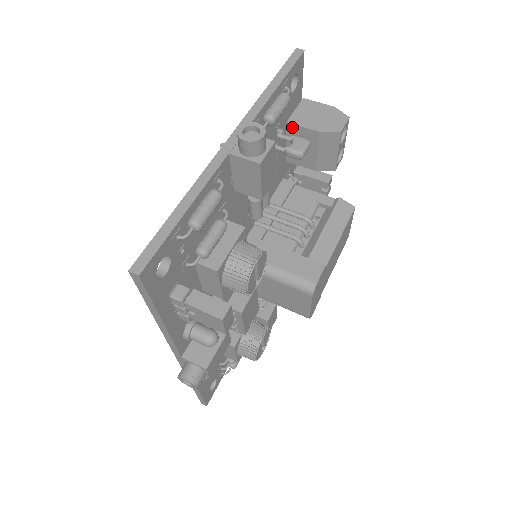
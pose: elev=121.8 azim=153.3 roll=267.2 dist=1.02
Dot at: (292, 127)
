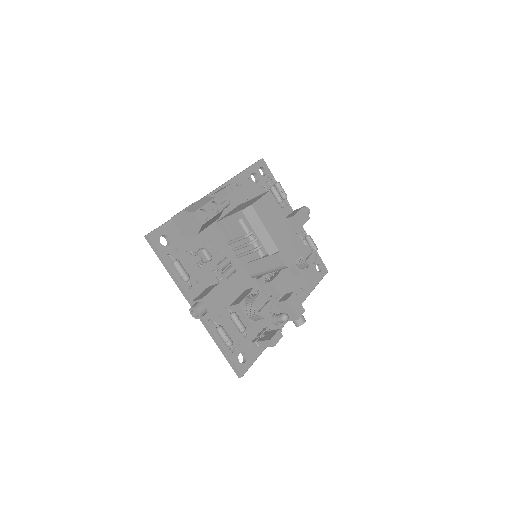
Dot at: (189, 238)
